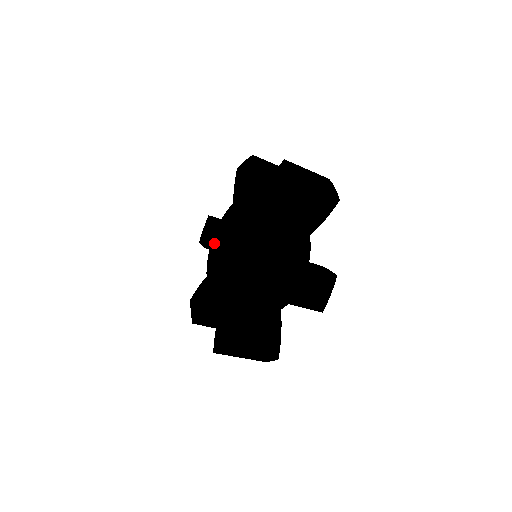
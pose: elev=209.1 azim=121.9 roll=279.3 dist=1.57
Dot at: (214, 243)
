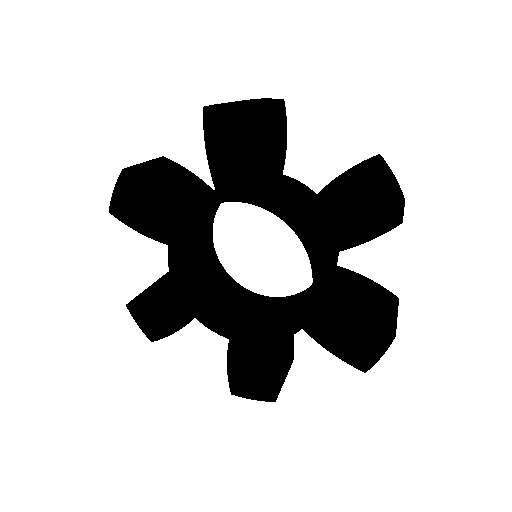
Dot at: (227, 201)
